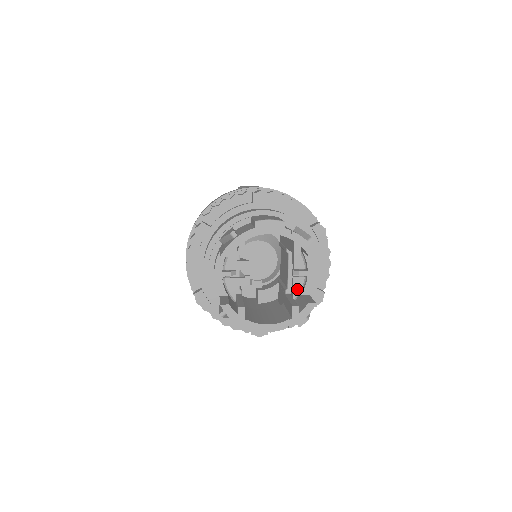
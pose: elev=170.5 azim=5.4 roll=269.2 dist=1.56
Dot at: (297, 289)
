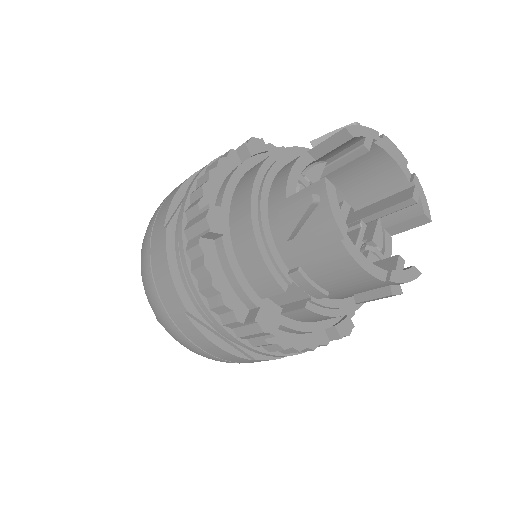
Dot at: occluded
